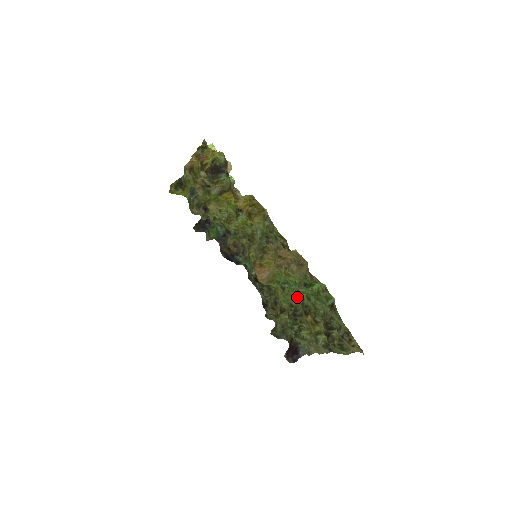
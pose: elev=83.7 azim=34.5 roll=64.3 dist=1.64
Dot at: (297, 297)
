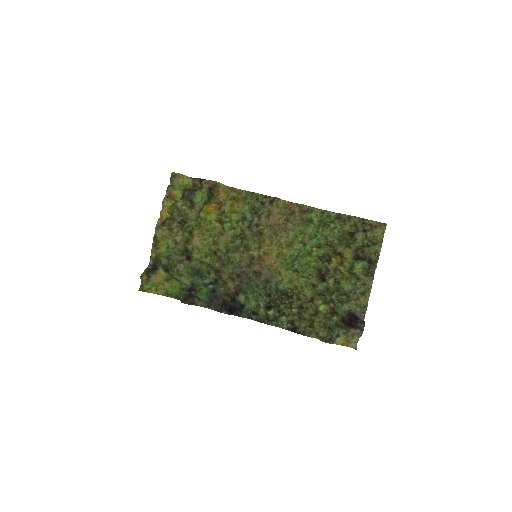
Dot at: (311, 260)
